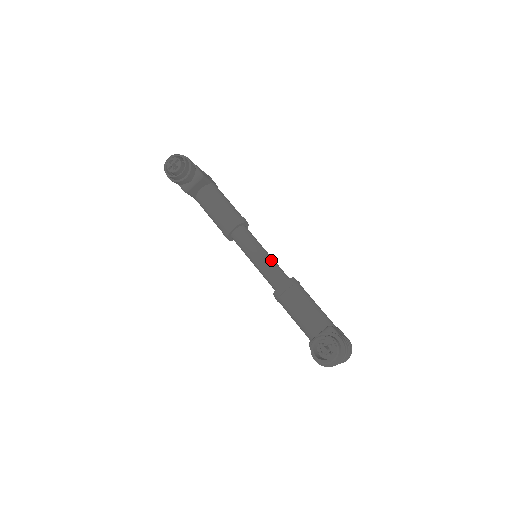
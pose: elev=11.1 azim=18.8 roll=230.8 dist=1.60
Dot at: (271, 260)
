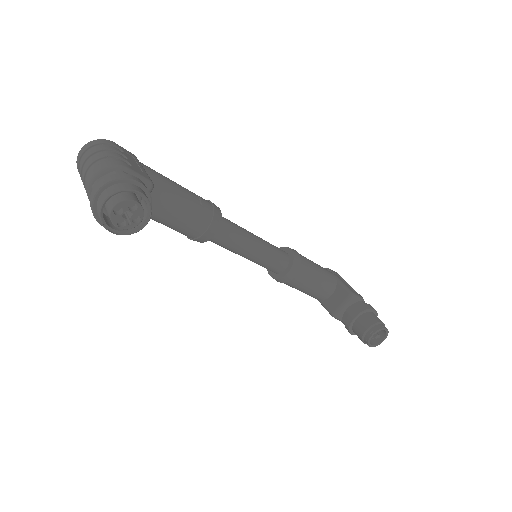
Dot at: (266, 246)
